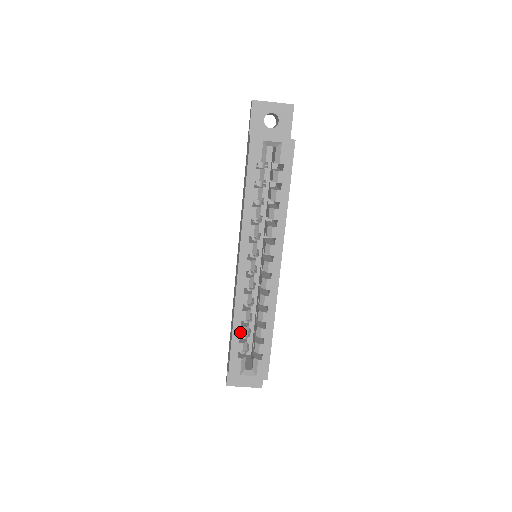
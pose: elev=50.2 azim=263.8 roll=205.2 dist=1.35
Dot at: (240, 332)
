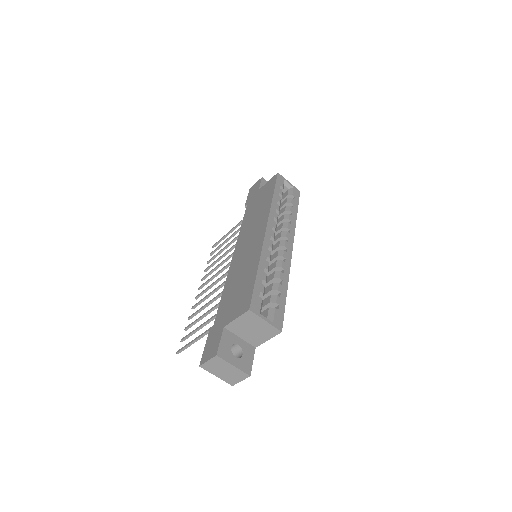
Dot at: (263, 275)
